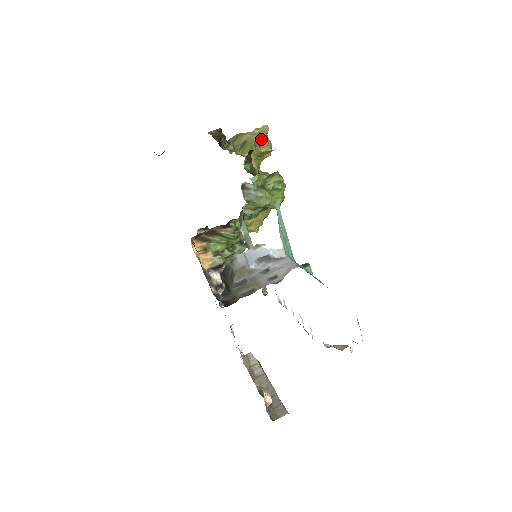
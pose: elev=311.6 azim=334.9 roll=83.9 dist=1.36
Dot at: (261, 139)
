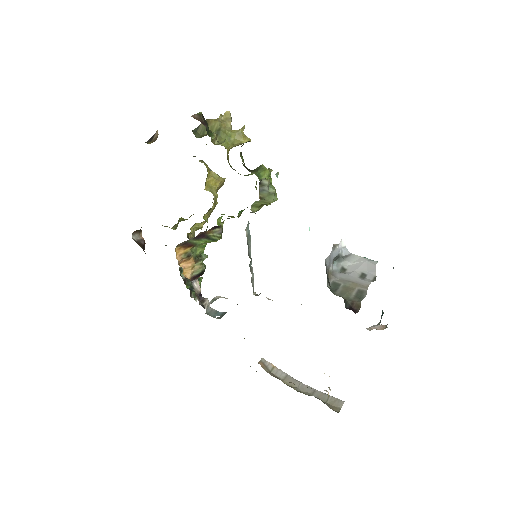
Dot at: (231, 127)
